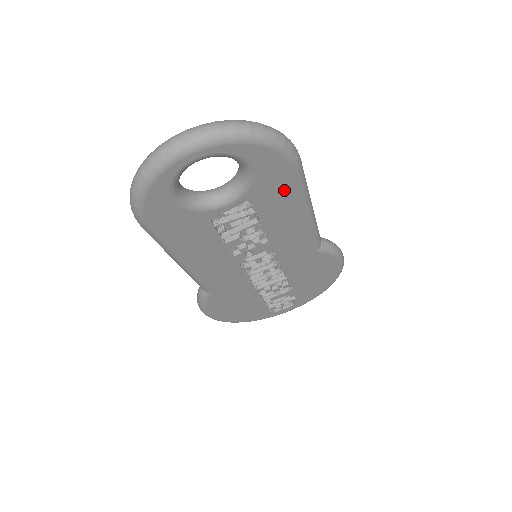
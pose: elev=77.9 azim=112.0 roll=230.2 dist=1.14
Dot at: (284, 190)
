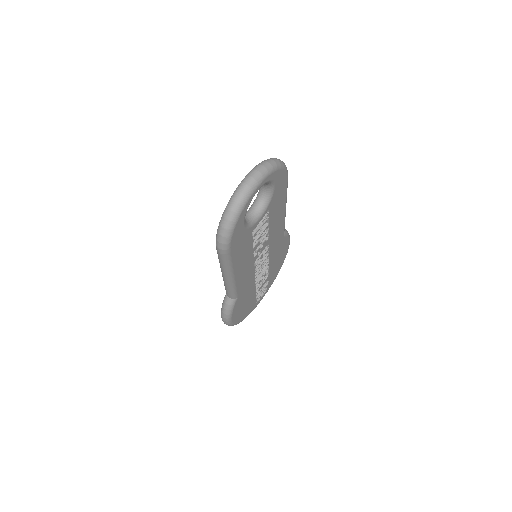
Dot at: (281, 196)
